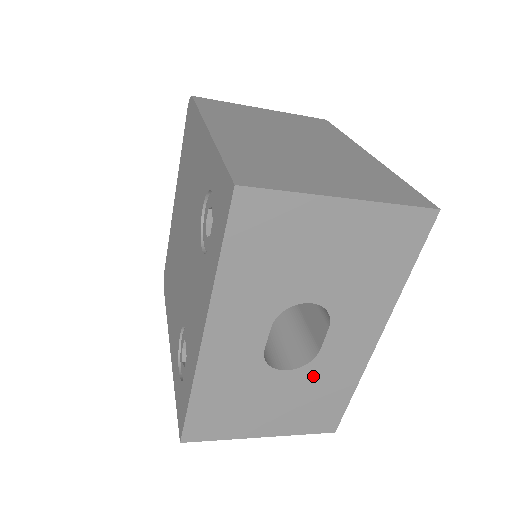
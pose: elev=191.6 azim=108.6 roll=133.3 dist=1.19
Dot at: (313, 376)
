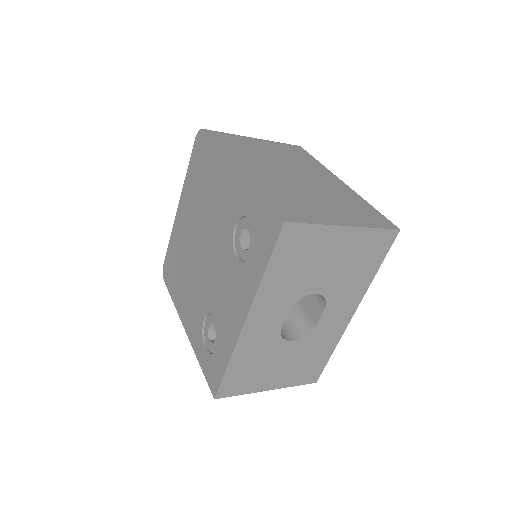
Dot at: (309, 343)
